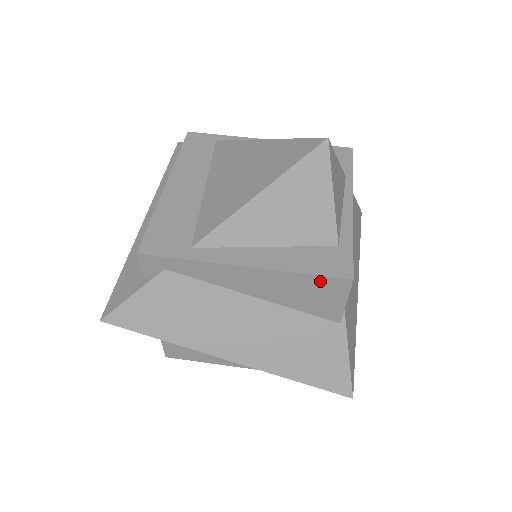
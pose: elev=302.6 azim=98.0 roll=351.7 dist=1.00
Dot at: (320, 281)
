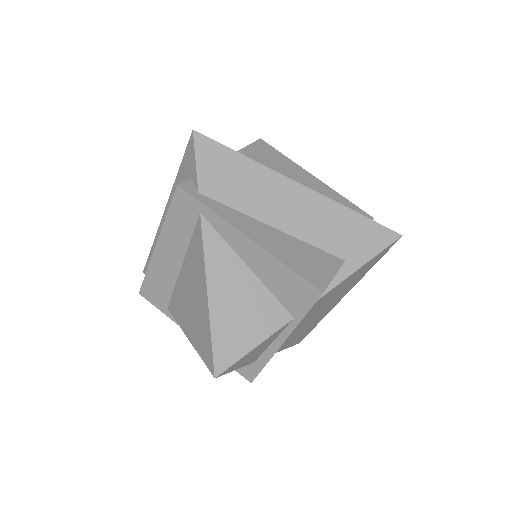
Dot at: occluded
